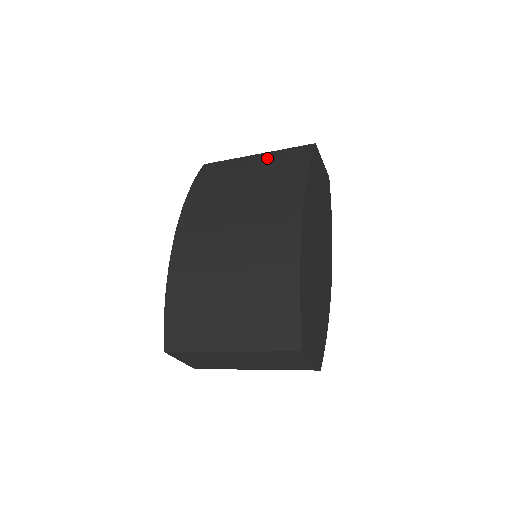
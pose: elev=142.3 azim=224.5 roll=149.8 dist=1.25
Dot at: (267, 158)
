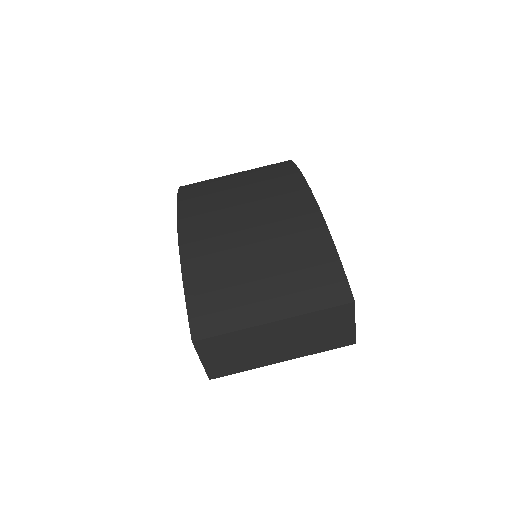
Dot at: (250, 172)
